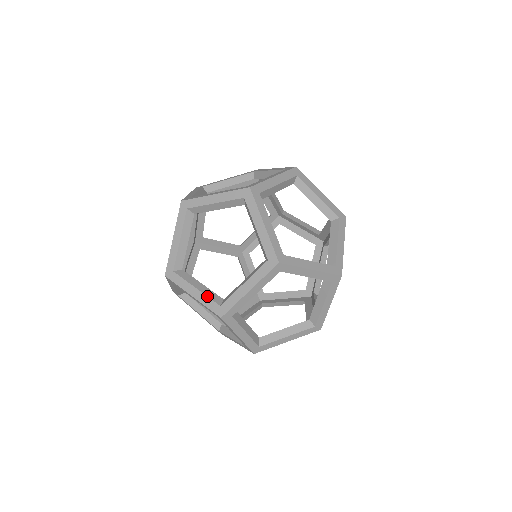
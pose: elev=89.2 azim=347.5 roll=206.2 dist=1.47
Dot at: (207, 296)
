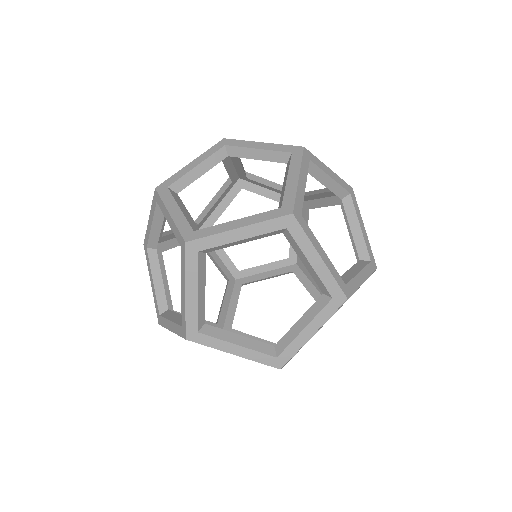
Dot at: (186, 218)
